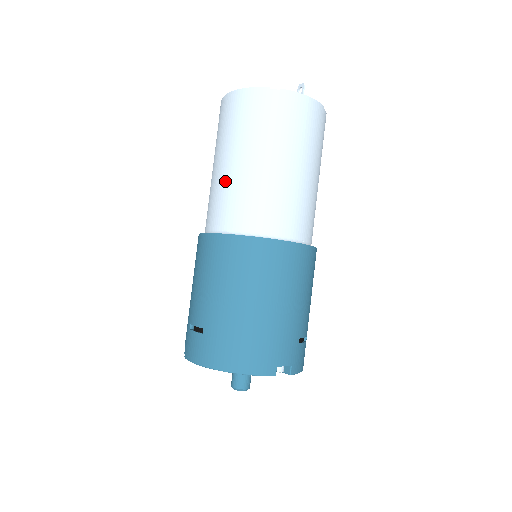
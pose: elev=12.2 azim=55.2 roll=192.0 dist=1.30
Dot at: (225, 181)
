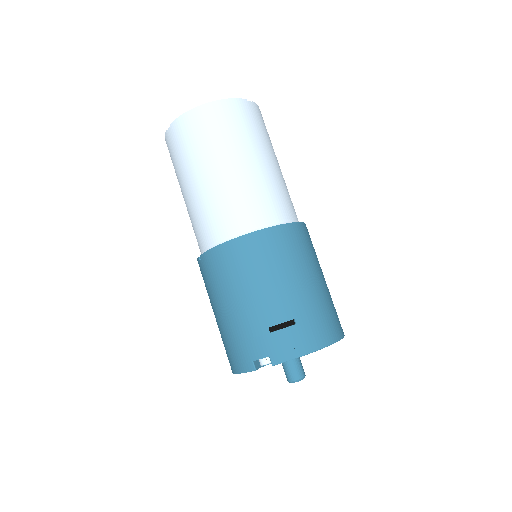
Dot at: (245, 182)
